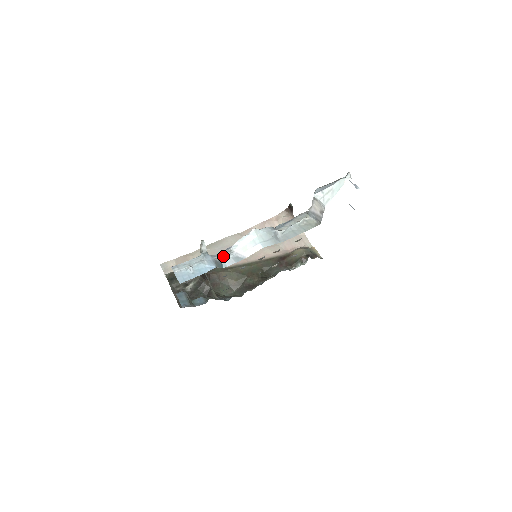
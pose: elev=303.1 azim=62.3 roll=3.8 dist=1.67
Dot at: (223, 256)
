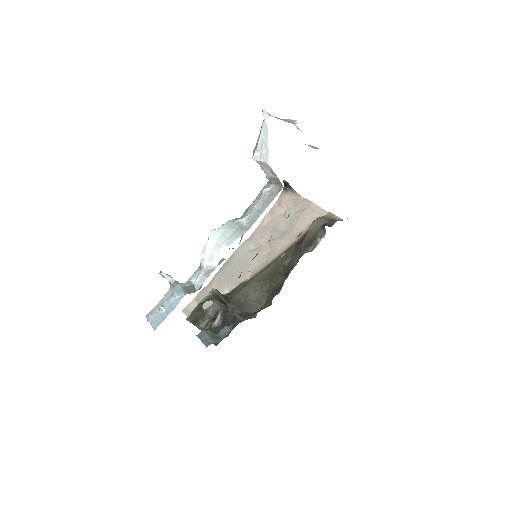
Dot at: (195, 277)
